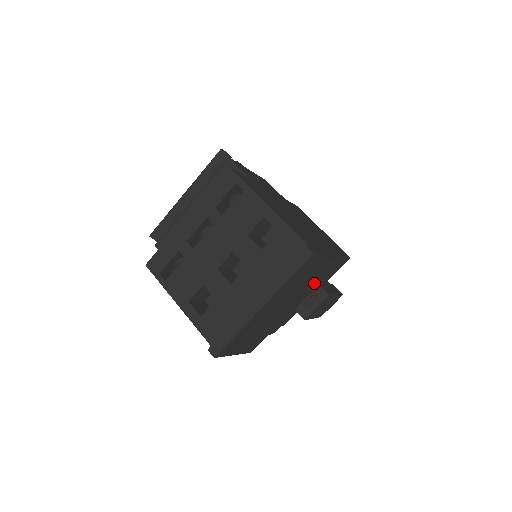
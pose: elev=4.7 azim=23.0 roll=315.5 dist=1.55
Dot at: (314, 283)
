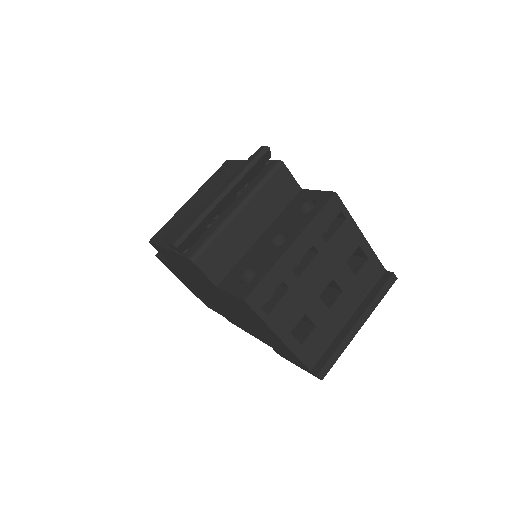
Dot at: occluded
